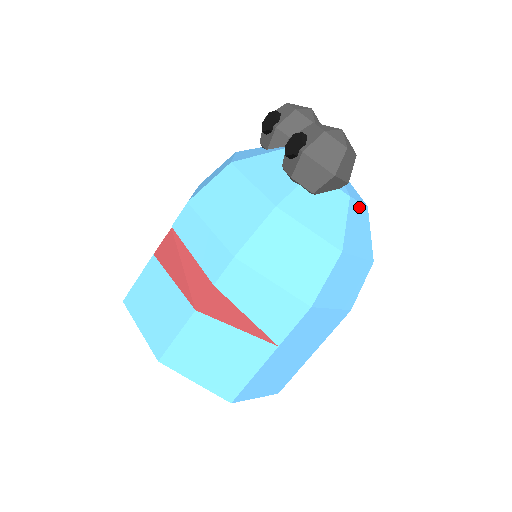
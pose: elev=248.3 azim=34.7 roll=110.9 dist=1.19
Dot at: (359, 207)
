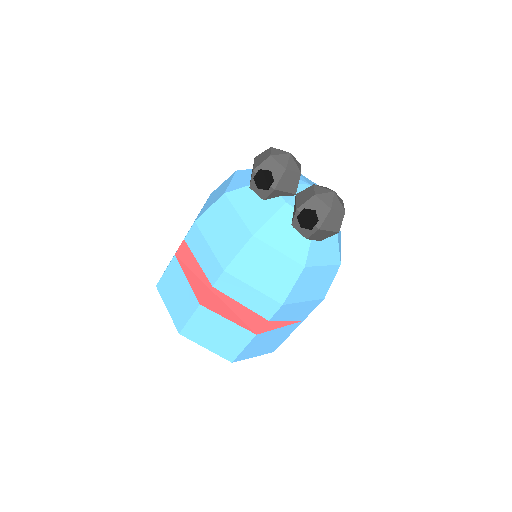
Dot at: occluded
